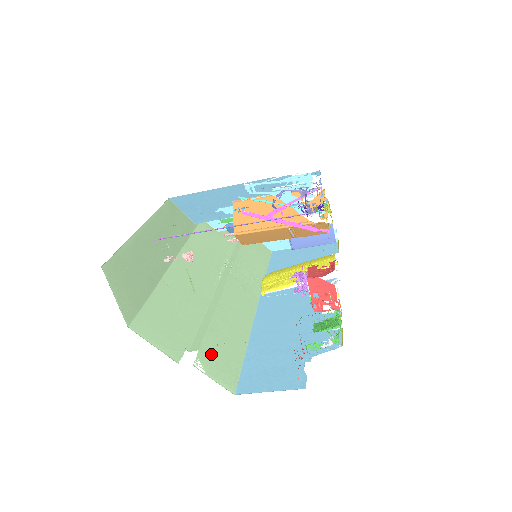
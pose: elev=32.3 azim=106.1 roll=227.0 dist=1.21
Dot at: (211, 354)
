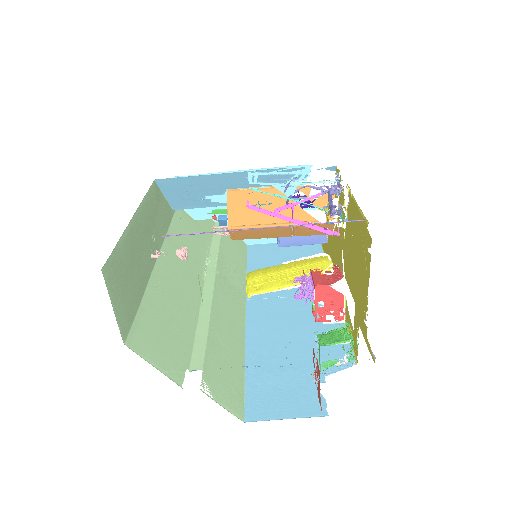
Dot at: (215, 373)
